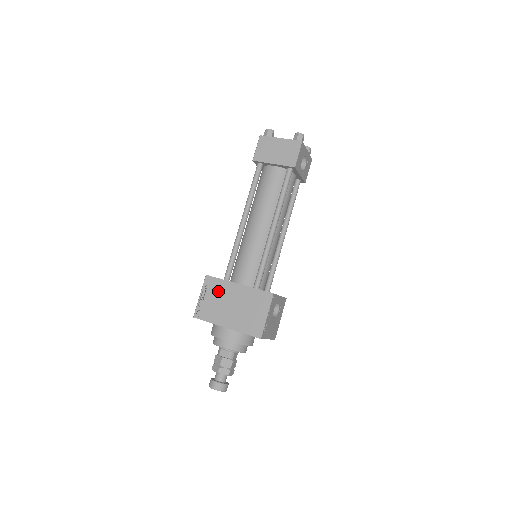
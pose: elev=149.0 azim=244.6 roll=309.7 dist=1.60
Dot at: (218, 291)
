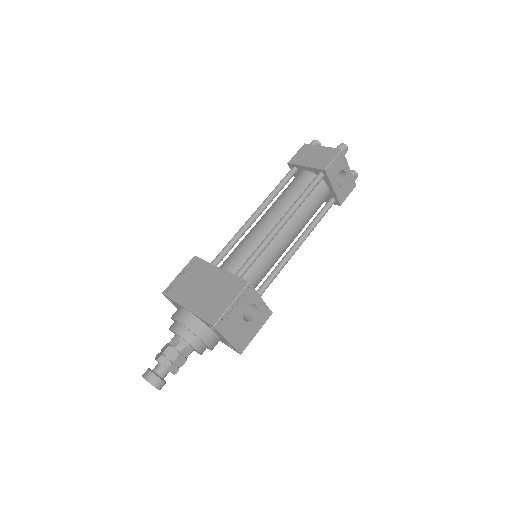
Dot at: (197, 272)
